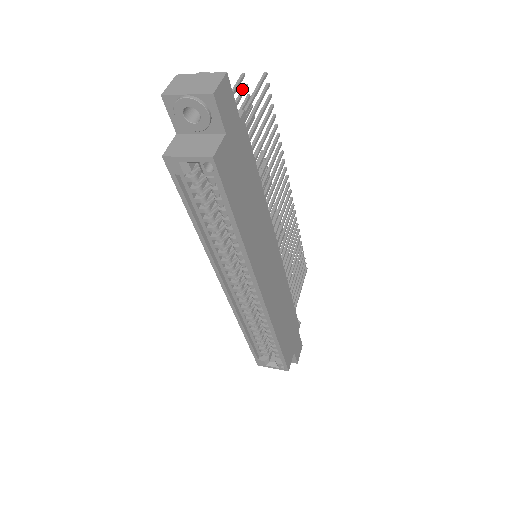
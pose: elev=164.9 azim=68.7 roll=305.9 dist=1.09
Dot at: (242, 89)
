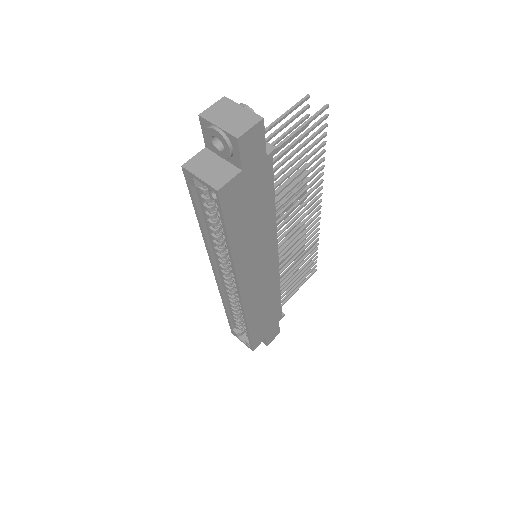
Dot at: (301, 109)
